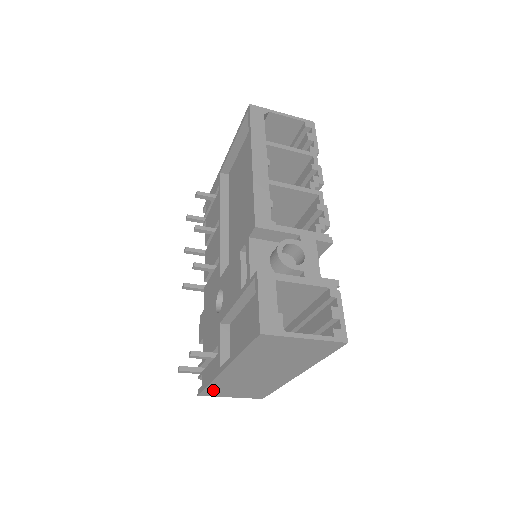
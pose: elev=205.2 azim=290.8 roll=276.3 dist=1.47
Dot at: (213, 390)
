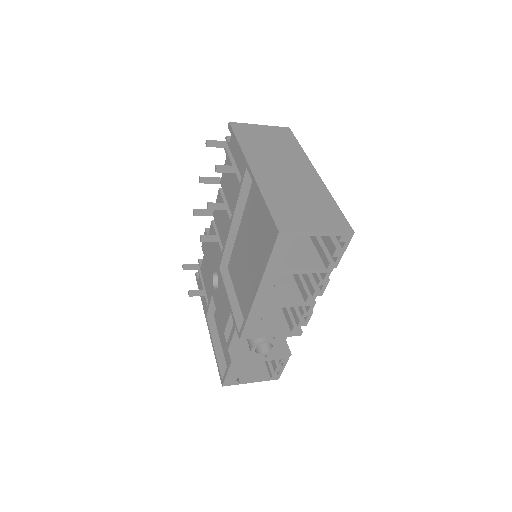
Dot at: occluded
